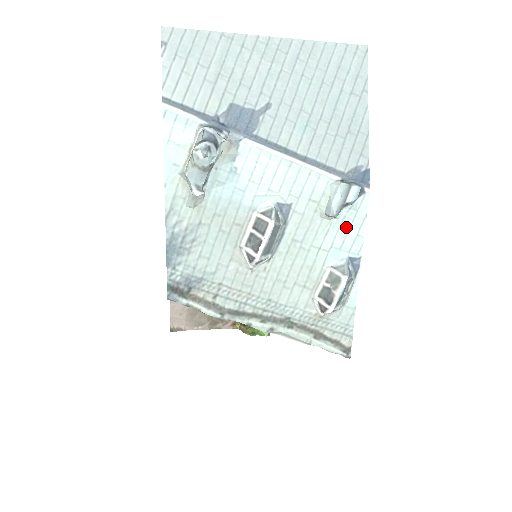
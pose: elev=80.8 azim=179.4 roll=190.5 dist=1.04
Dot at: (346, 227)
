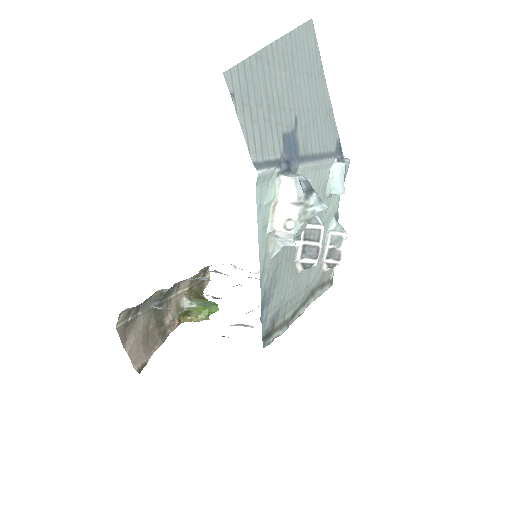
Dot at: (334, 195)
